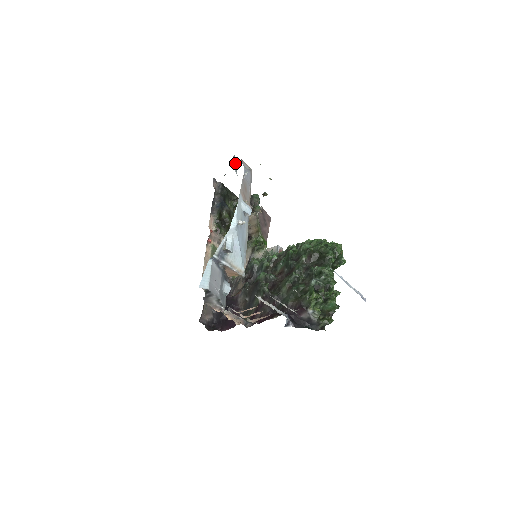
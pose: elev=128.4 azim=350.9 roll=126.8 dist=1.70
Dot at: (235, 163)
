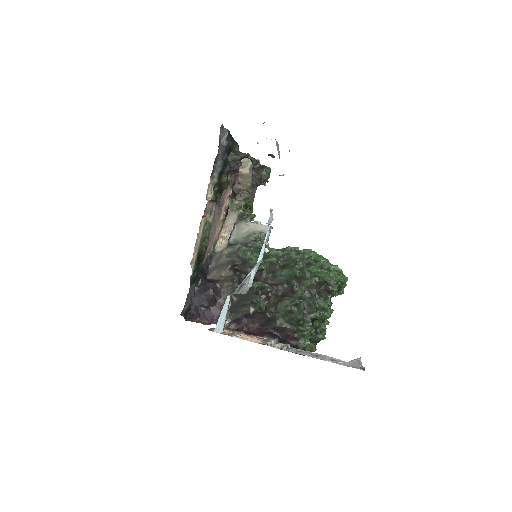
Dot at: occluded
